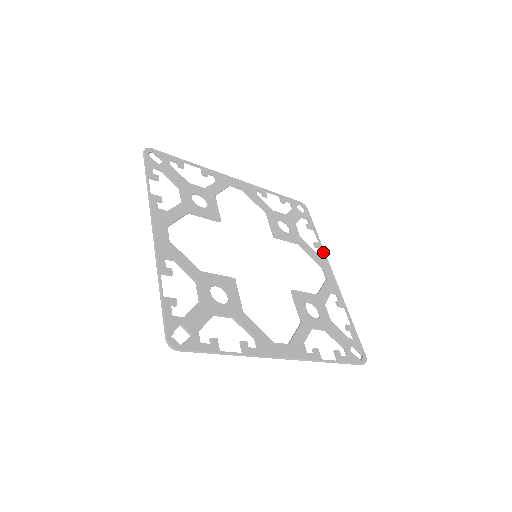
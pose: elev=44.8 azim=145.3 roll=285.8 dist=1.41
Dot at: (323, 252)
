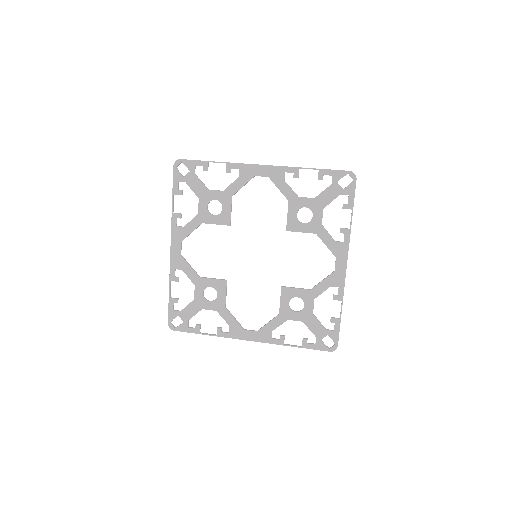
Dot at: (347, 240)
